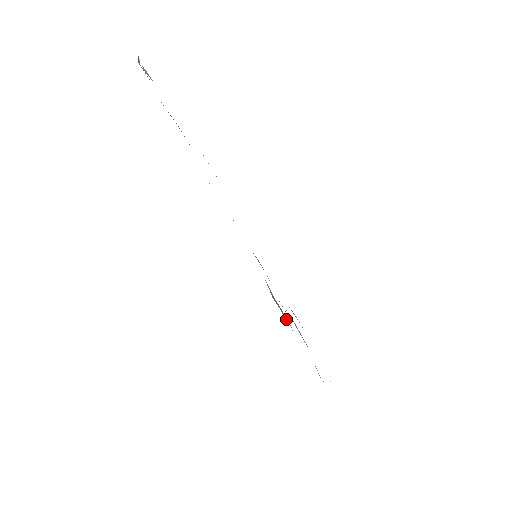
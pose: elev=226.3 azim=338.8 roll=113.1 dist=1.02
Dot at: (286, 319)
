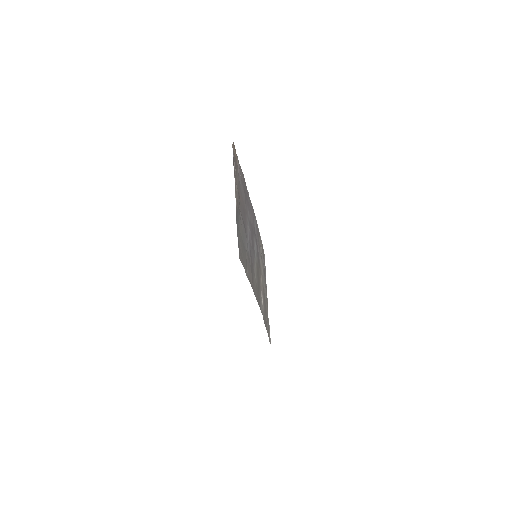
Dot at: occluded
